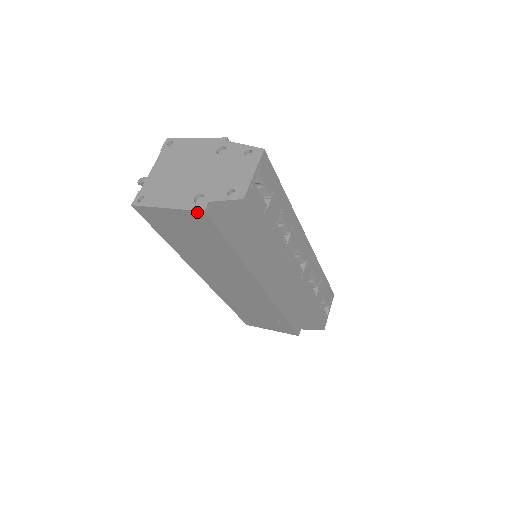
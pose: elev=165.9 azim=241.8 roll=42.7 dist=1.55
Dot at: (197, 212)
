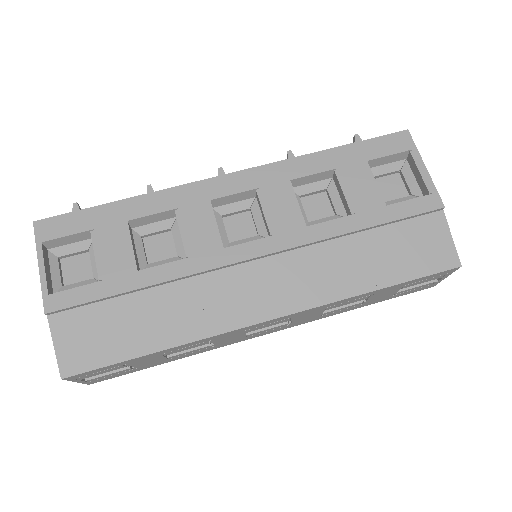
Dot at: occluded
